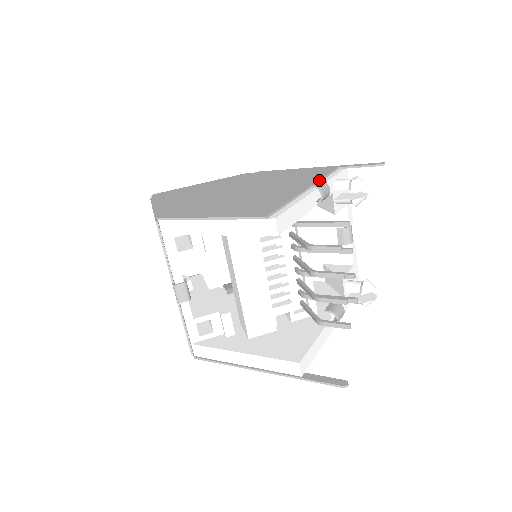
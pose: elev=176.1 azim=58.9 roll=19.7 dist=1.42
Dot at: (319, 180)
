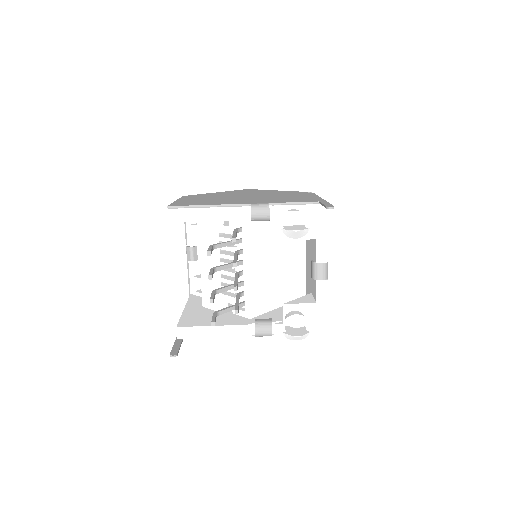
Dot at: (268, 203)
